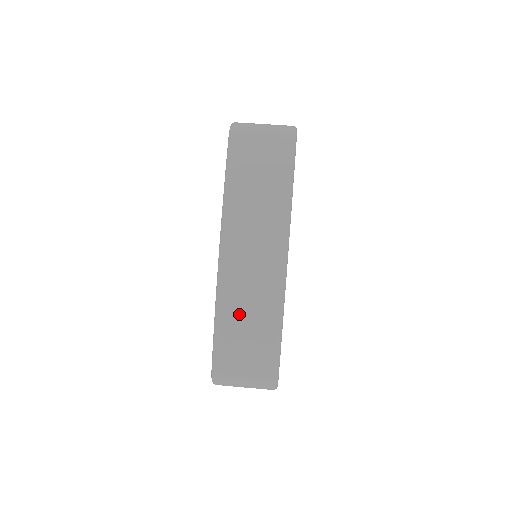
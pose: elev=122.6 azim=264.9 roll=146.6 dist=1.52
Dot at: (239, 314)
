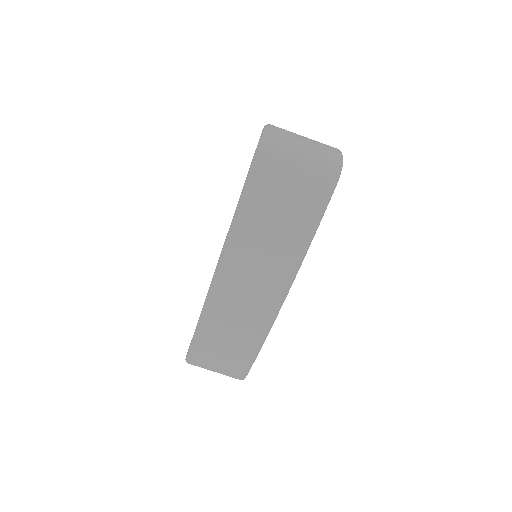
Dot at: (221, 332)
